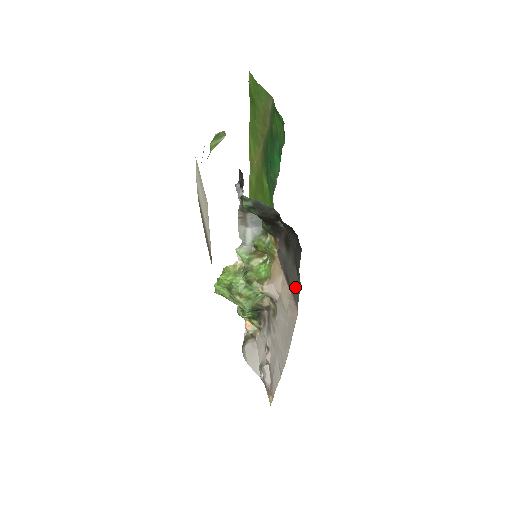
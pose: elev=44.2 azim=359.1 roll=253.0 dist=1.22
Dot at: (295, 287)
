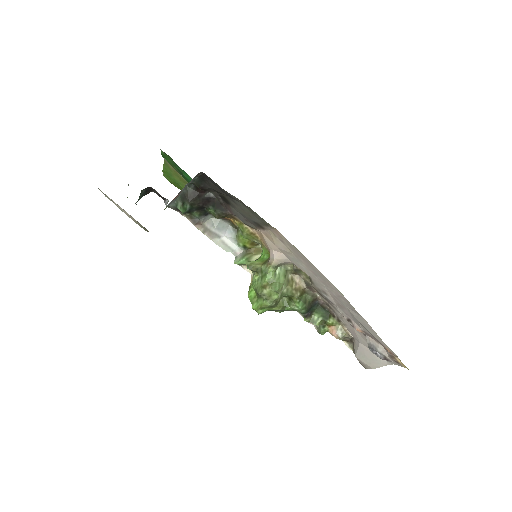
Dot at: (254, 215)
